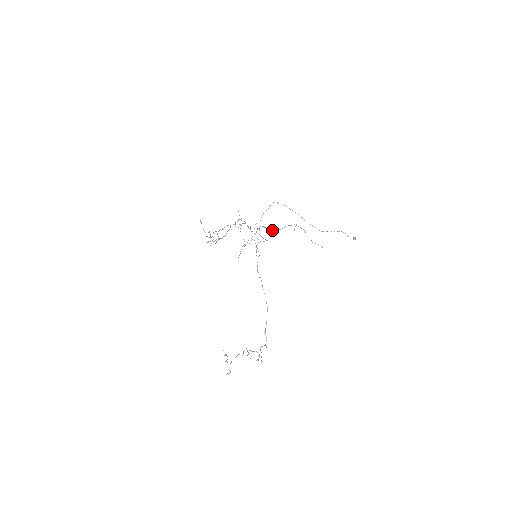
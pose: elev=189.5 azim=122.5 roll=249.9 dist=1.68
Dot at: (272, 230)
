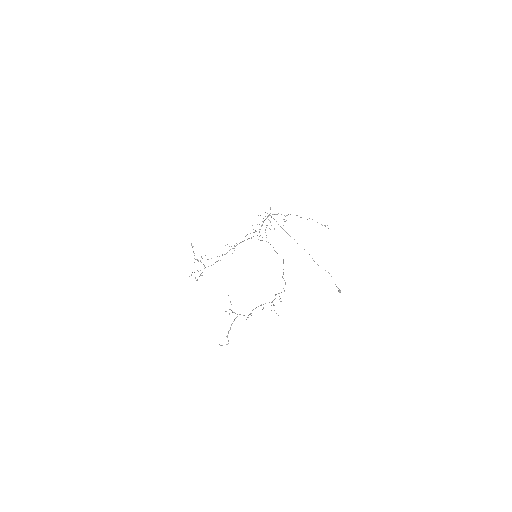
Dot at: occluded
